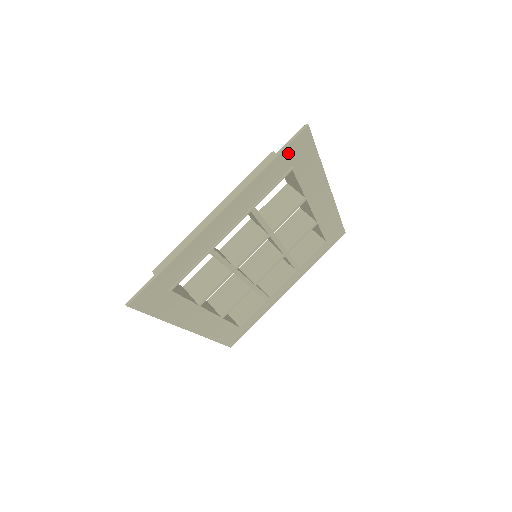
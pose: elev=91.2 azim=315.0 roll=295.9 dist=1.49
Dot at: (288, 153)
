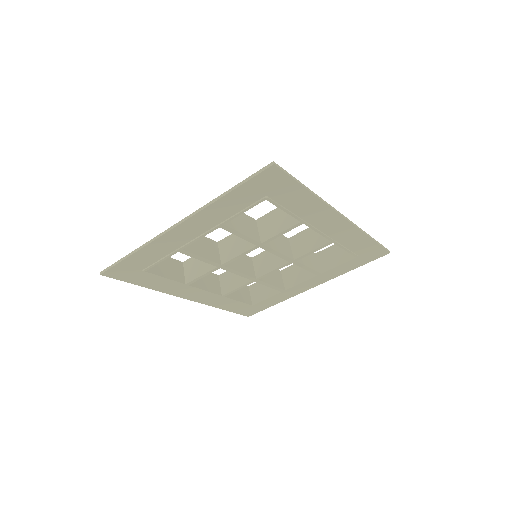
Dot at: (253, 185)
